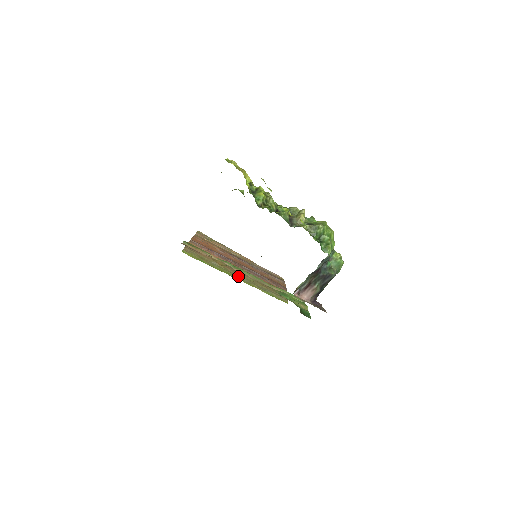
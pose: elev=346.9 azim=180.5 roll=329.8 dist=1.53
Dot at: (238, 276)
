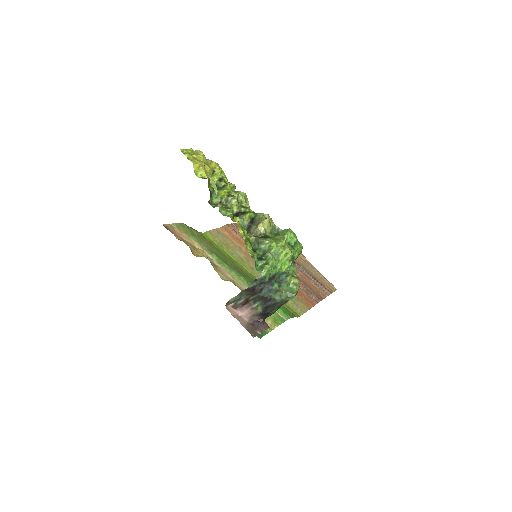
Dot at: (256, 272)
